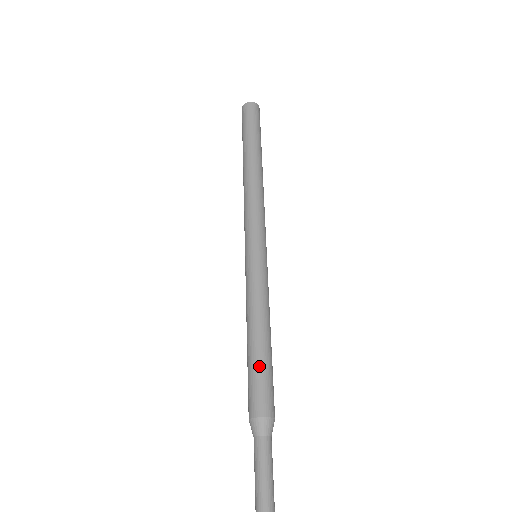
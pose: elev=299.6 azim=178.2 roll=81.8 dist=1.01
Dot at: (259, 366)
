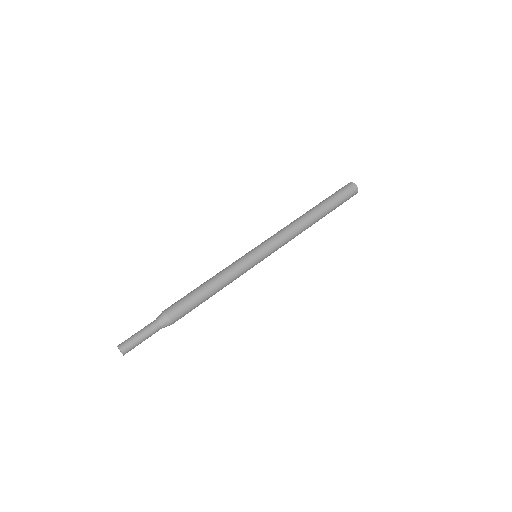
Dot at: (188, 294)
